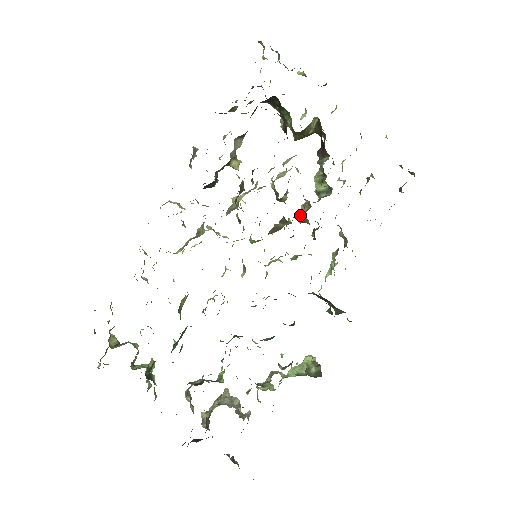
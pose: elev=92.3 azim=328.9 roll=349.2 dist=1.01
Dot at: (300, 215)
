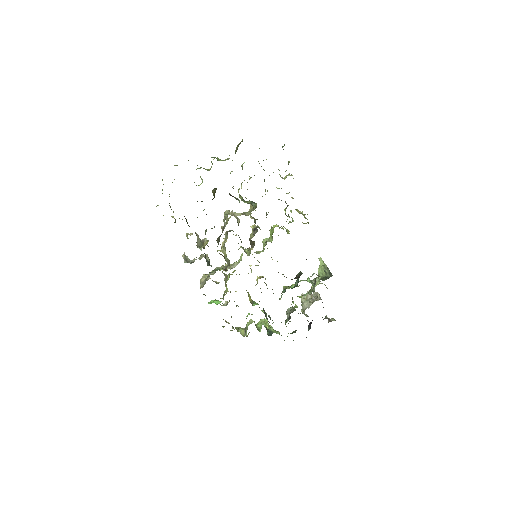
Dot at: occluded
